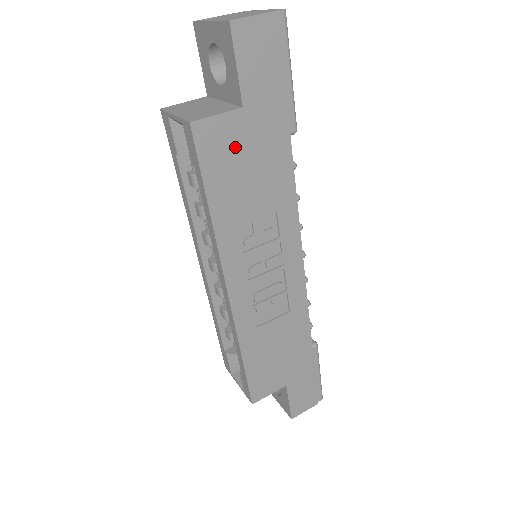
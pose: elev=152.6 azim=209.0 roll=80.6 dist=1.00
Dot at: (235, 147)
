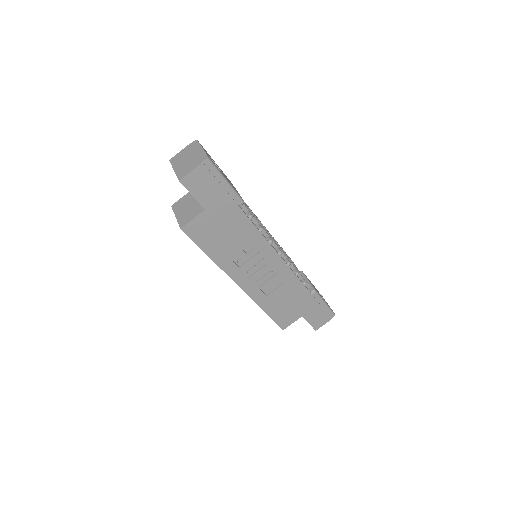
Dot at: (210, 227)
